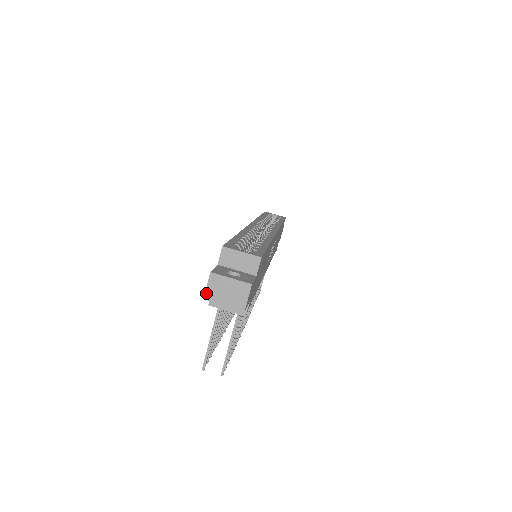
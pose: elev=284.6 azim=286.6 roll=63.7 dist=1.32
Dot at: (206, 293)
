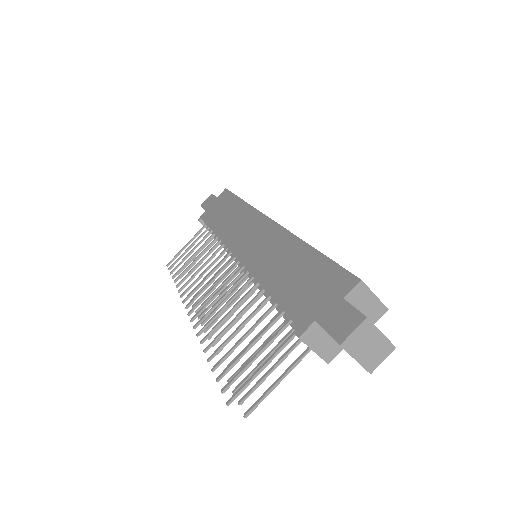
Dot at: (347, 339)
